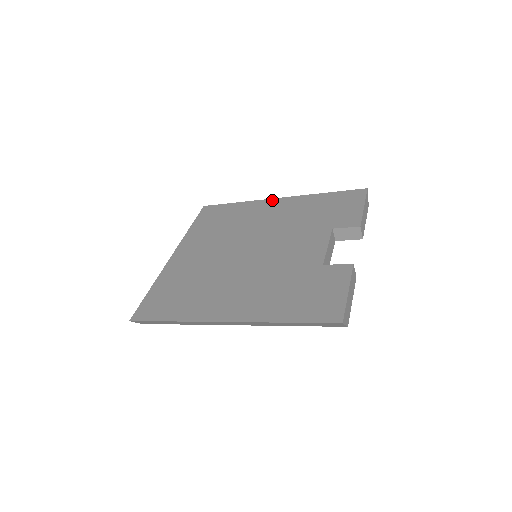
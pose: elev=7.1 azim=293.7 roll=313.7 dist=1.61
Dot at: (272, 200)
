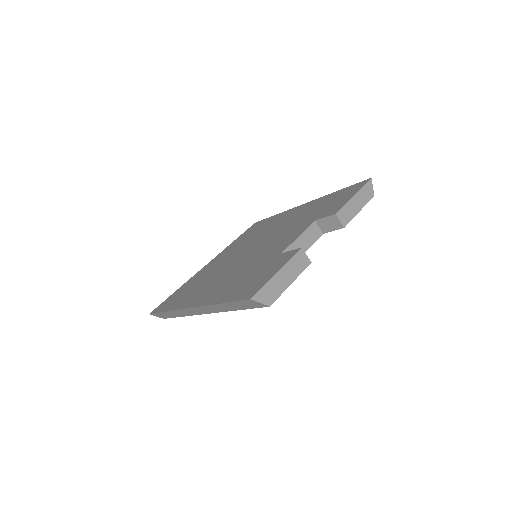
Dot at: (298, 207)
